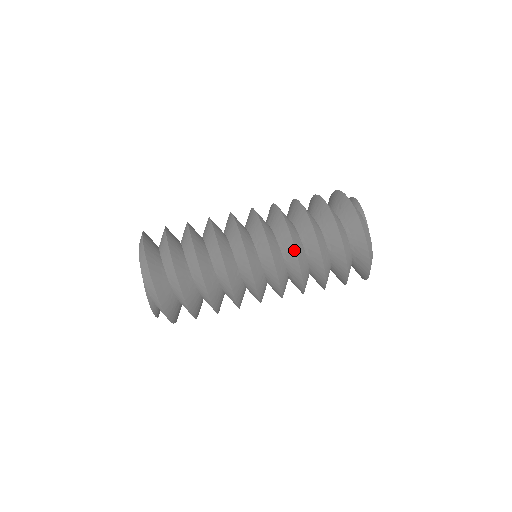
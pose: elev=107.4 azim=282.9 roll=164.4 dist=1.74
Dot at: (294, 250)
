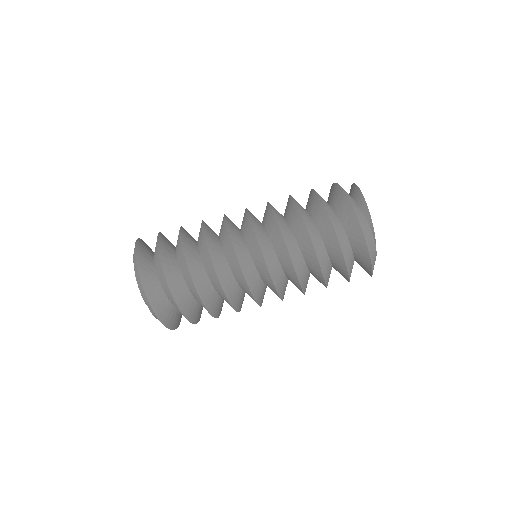
Dot at: (298, 282)
